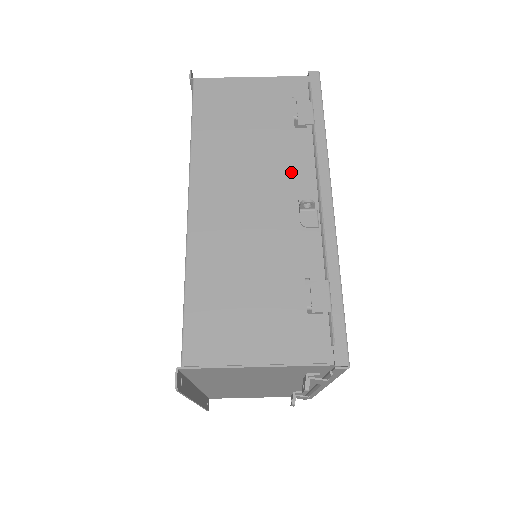
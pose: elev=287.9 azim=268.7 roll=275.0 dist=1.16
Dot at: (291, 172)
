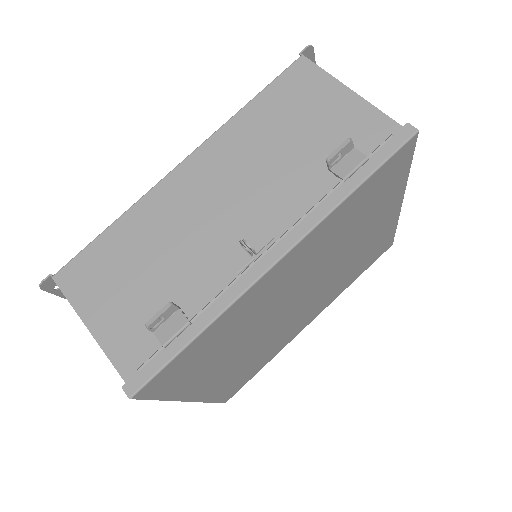
Dot at: (277, 207)
